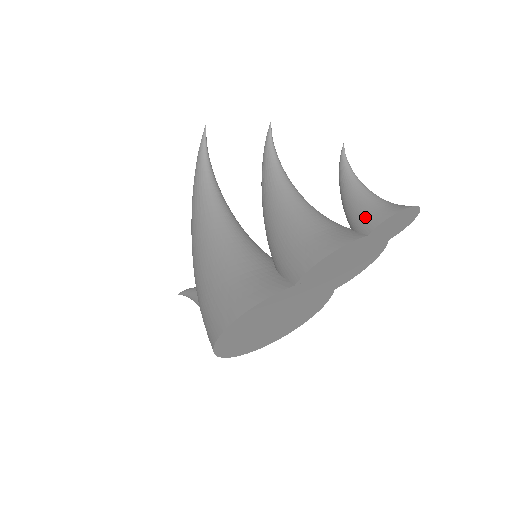
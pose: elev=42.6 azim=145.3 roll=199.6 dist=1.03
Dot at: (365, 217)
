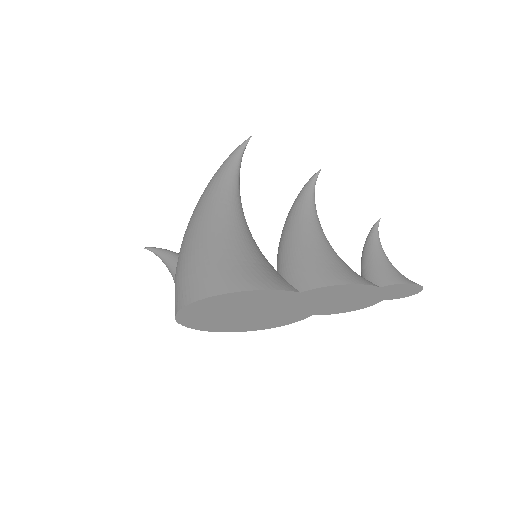
Dot at: (383, 274)
